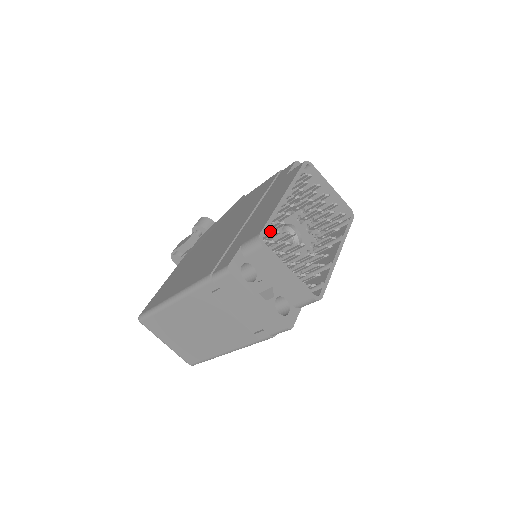
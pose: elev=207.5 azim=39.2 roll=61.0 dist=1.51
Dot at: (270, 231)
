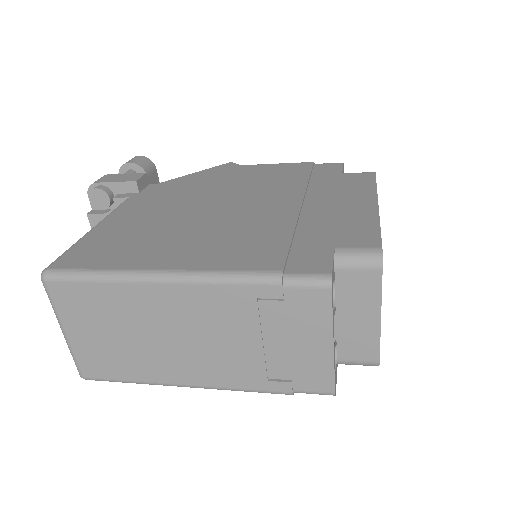
Dot at: occluded
